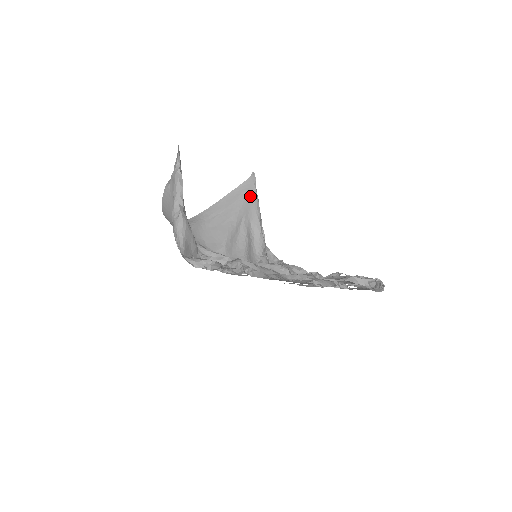
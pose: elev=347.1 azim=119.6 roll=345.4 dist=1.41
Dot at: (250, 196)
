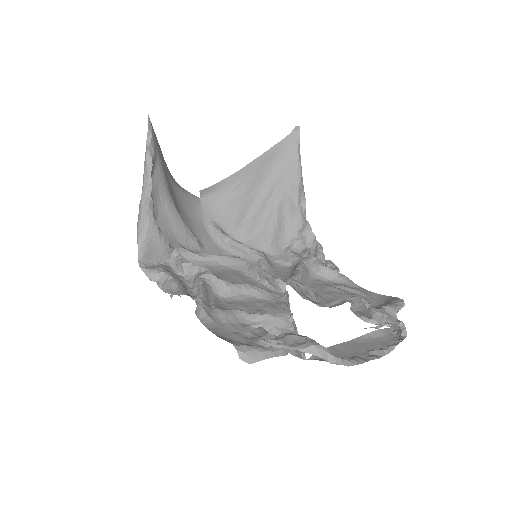
Dot at: (288, 159)
